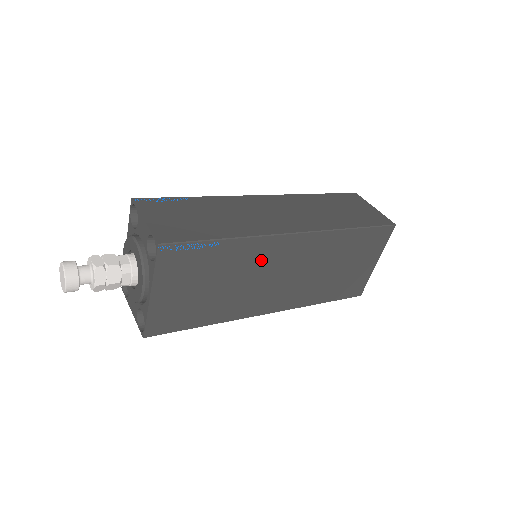
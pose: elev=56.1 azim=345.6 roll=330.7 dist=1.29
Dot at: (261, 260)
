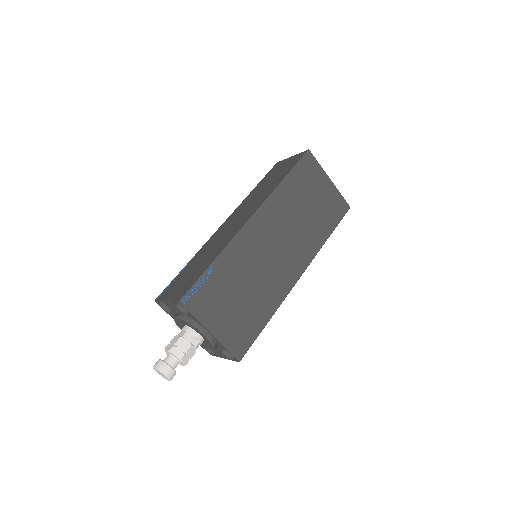
Dot at: (250, 252)
